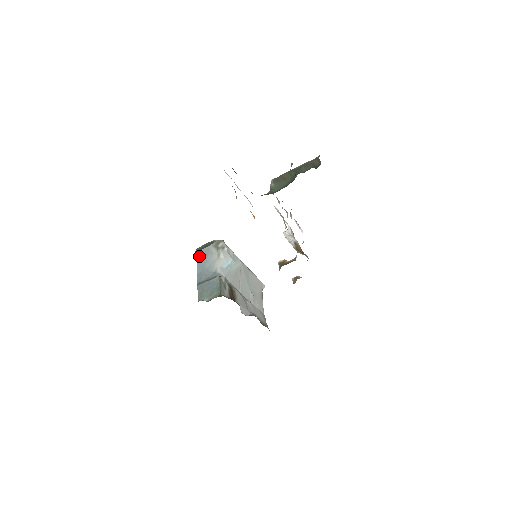
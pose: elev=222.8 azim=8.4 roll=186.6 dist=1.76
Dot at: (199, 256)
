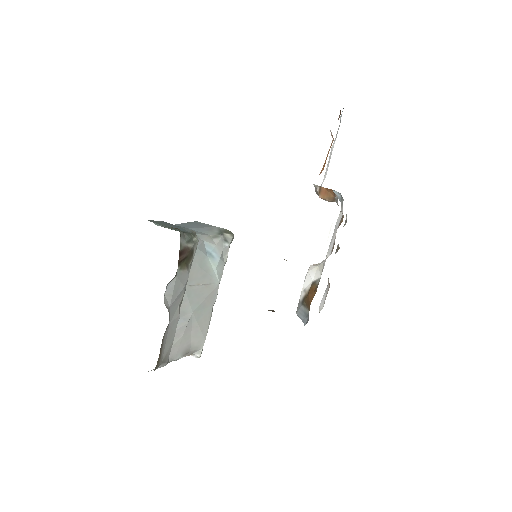
Dot at: (195, 222)
